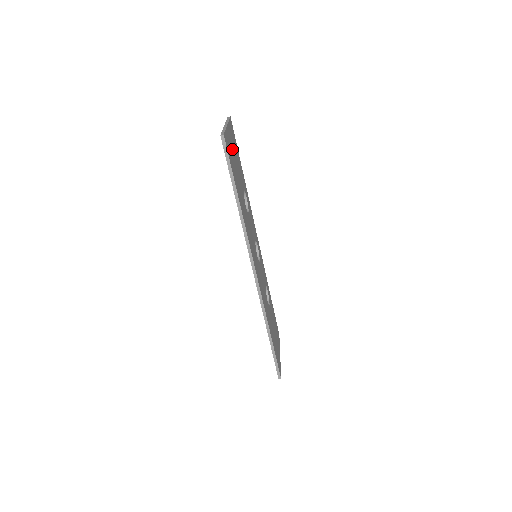
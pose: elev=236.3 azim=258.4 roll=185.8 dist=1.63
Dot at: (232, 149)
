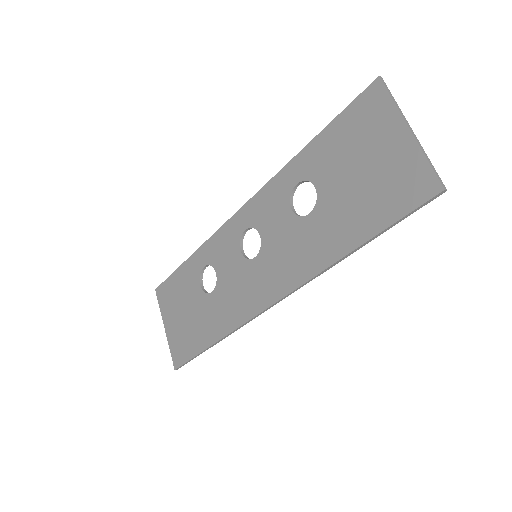
Dot at: (384, 161)
